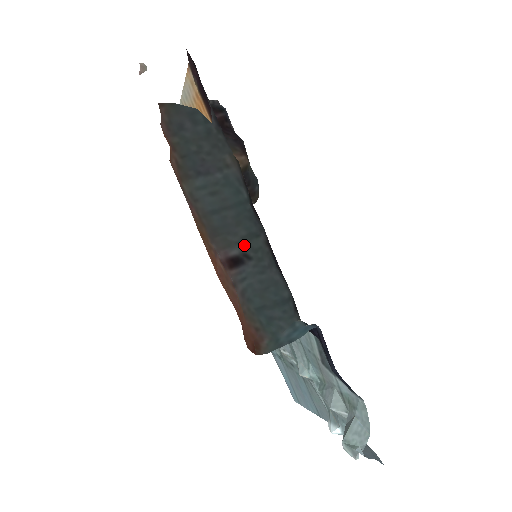
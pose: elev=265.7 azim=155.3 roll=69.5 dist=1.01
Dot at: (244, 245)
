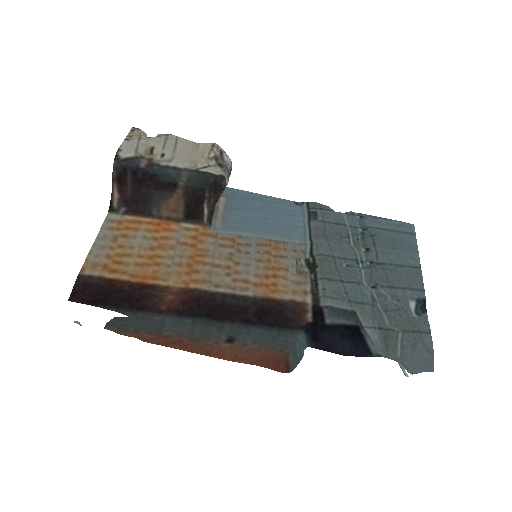
Dot at: (223, 333)
